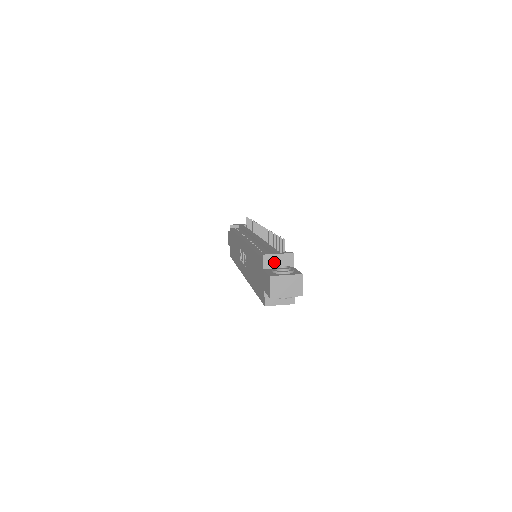
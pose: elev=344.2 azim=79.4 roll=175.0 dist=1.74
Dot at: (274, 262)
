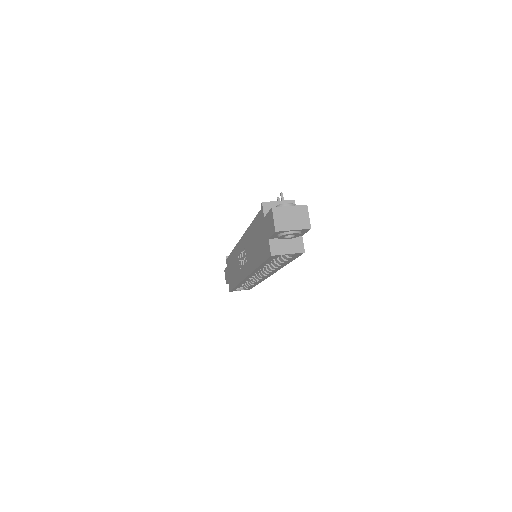
Dot at: occluded
